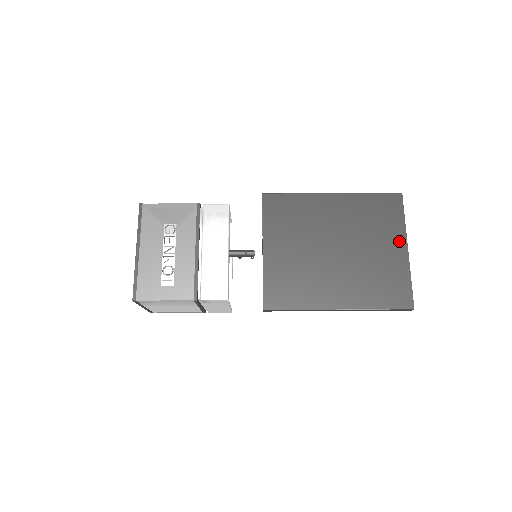
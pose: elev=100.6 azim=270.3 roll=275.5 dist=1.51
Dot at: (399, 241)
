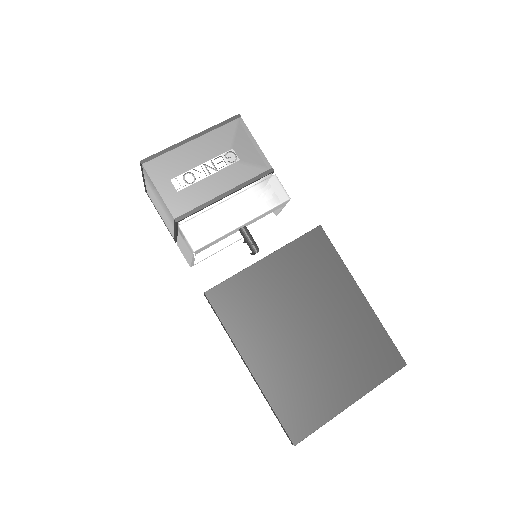
Dot at: (355, 390)
